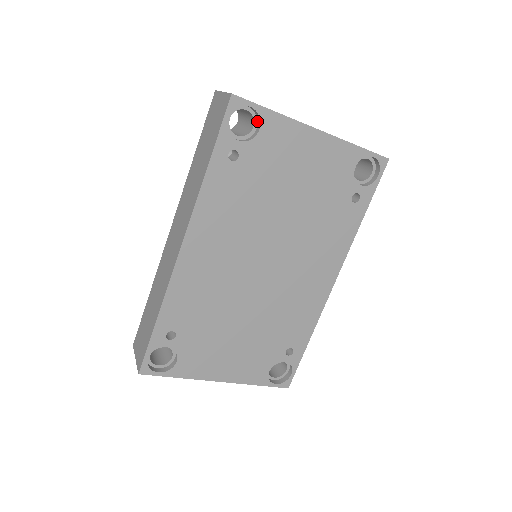
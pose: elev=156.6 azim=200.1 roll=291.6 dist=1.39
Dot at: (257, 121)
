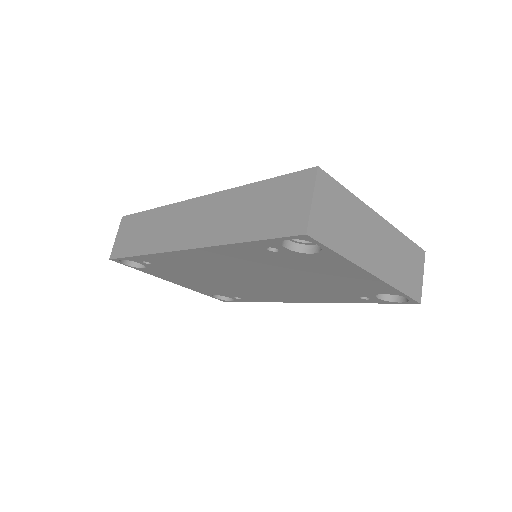
Dot at: occluded
